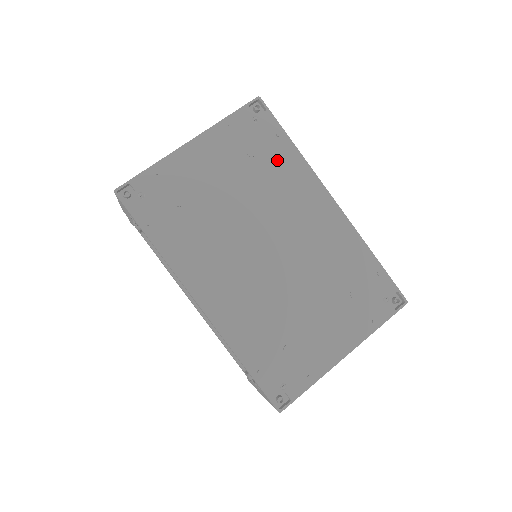
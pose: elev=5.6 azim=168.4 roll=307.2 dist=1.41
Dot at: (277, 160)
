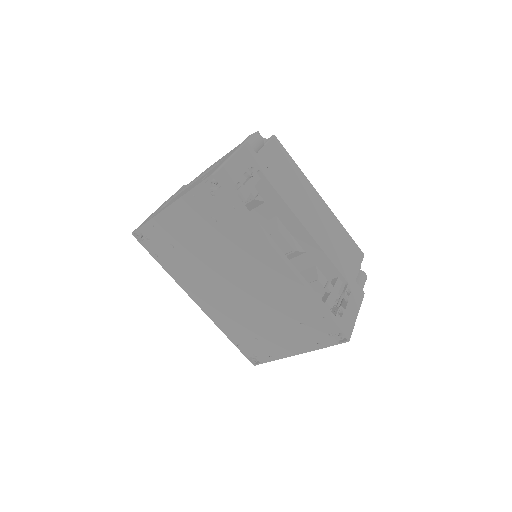
Dot at: (235, 227)
